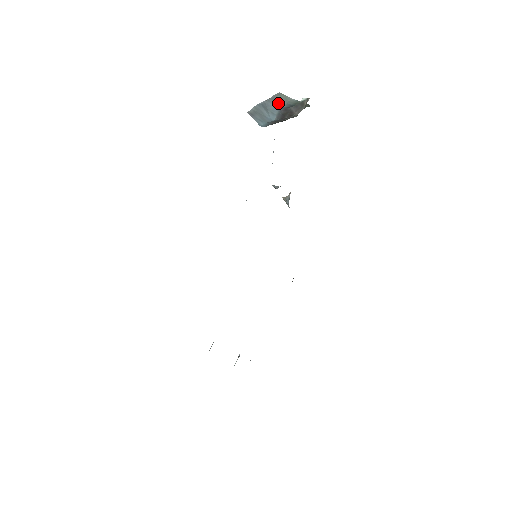
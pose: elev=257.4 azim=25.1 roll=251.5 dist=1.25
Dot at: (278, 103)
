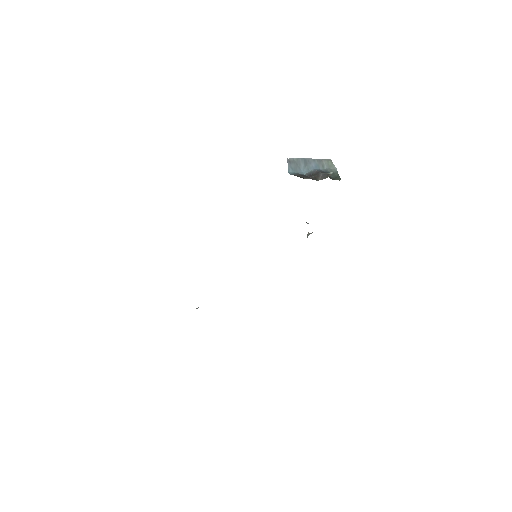
Dot at: (320, 165)
